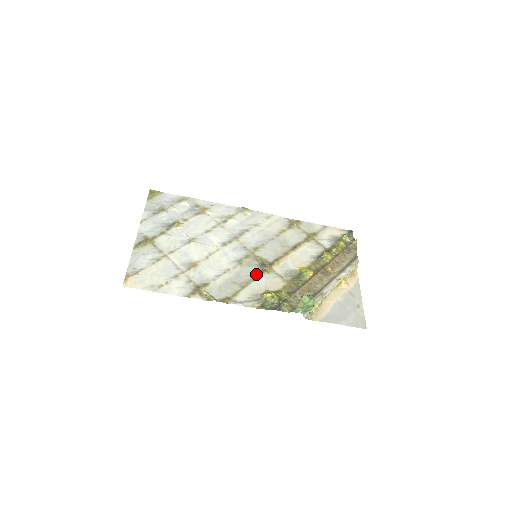
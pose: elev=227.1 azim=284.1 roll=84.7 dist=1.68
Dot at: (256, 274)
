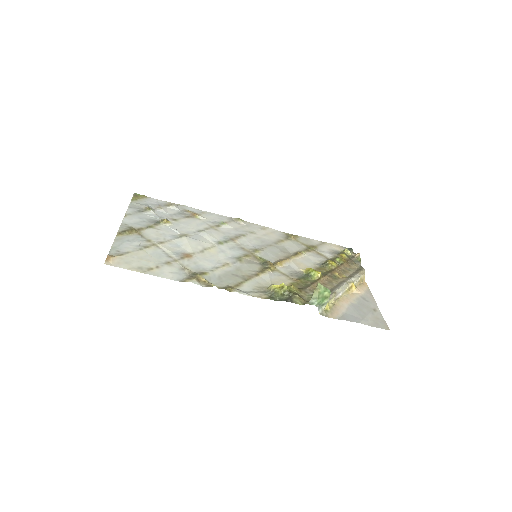
Dot at: (259, 270)
